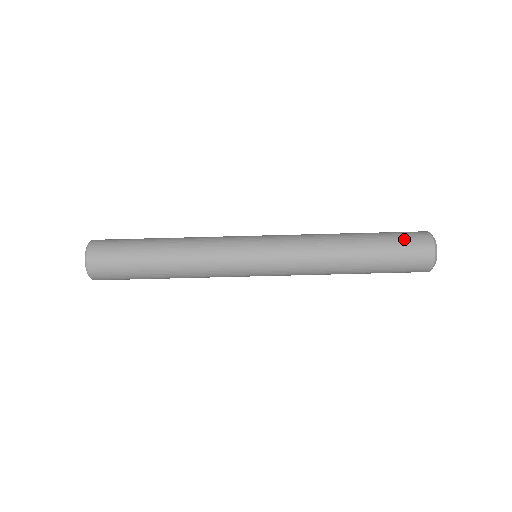
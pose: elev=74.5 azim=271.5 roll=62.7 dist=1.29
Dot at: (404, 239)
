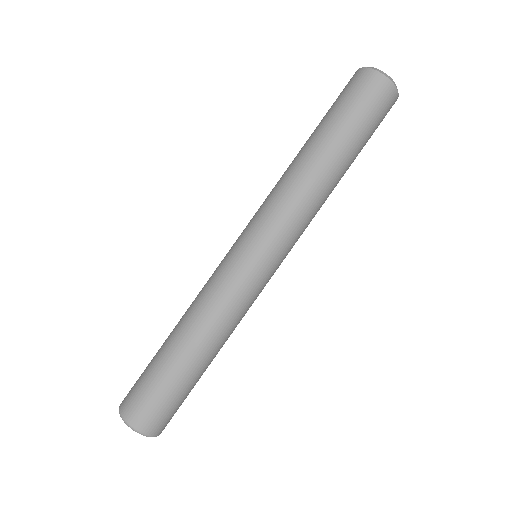
Dot at: (356, 100)
